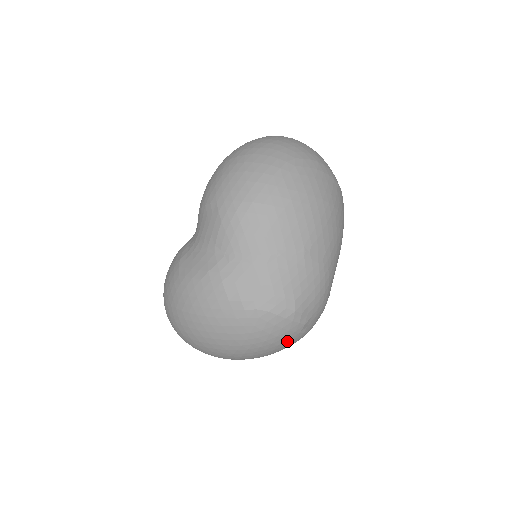
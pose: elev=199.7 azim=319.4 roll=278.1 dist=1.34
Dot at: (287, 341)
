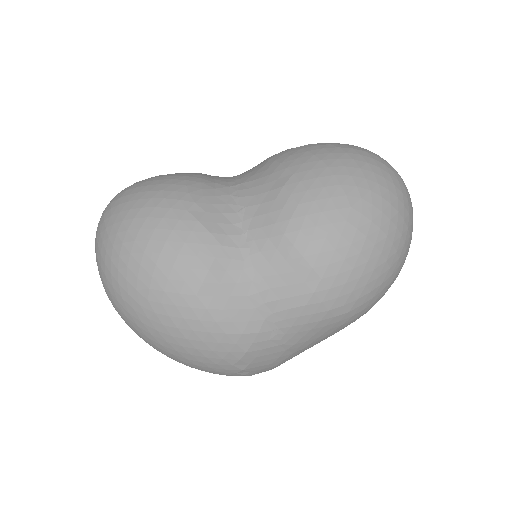
Dot at: occluded
